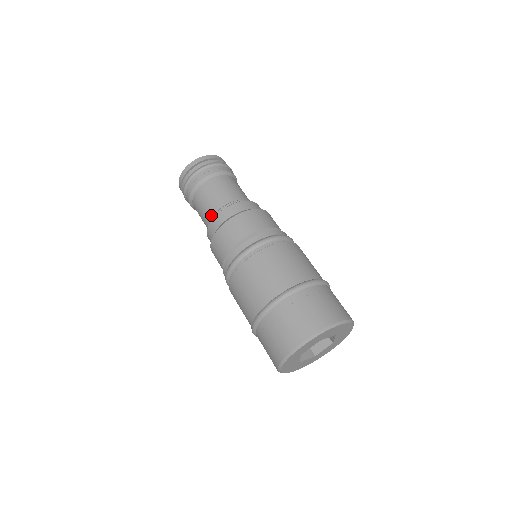
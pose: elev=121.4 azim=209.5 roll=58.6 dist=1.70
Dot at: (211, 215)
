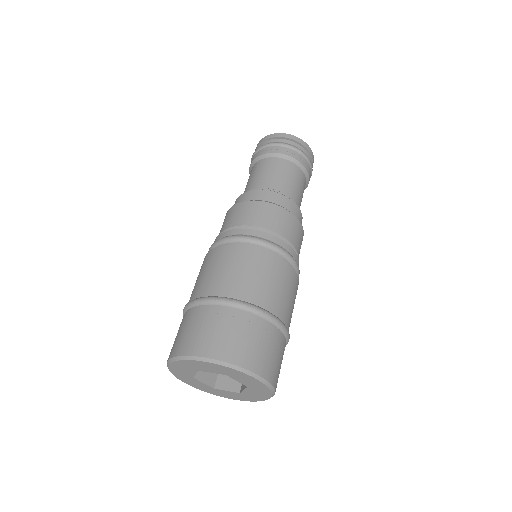
Dot at: occluded
